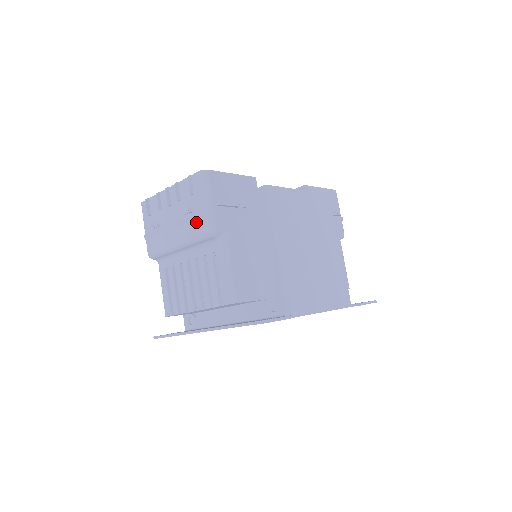
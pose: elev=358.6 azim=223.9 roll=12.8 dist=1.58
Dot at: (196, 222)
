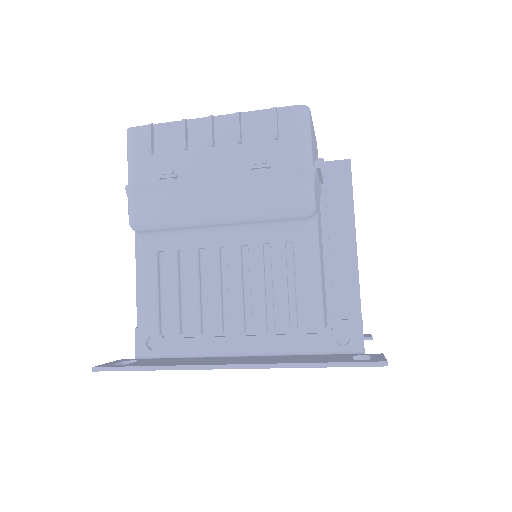
Dot at: (277, 186)
